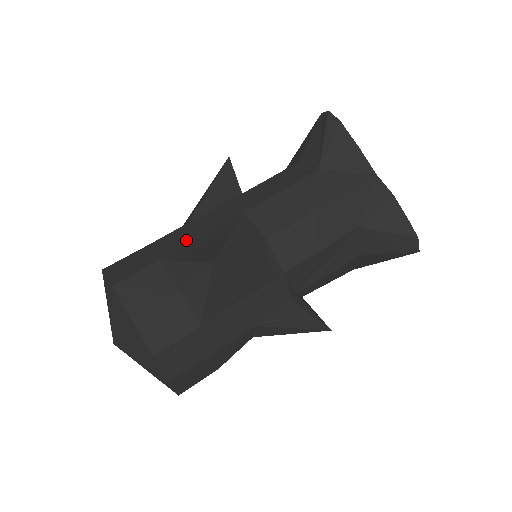
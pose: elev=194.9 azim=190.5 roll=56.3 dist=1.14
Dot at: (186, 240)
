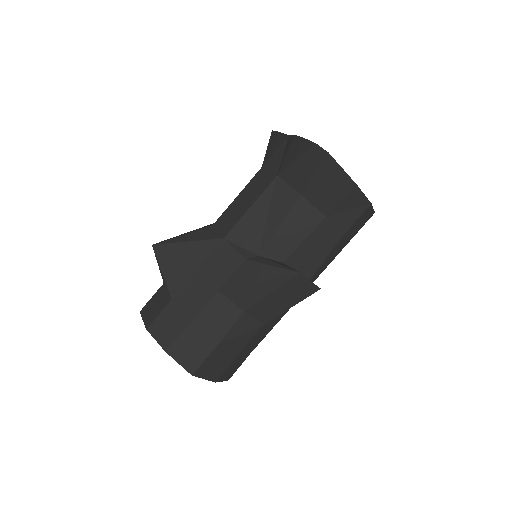
Dot at: occluded
